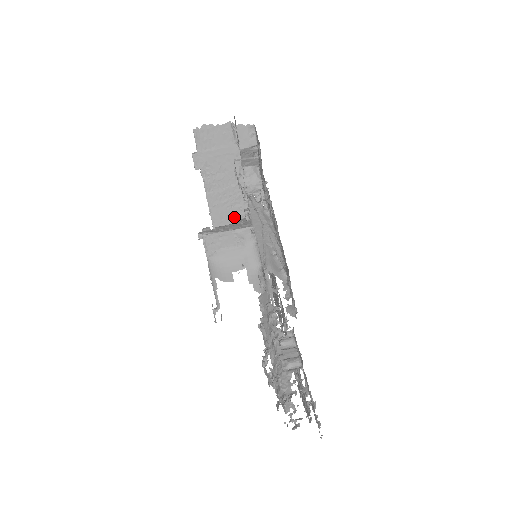
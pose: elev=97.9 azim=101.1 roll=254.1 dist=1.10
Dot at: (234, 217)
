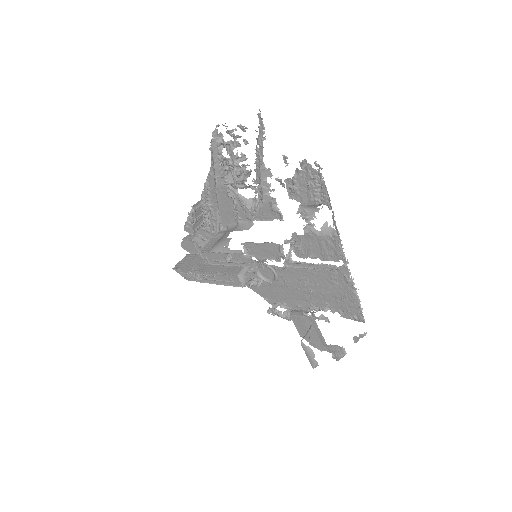
Dot at: occluded
